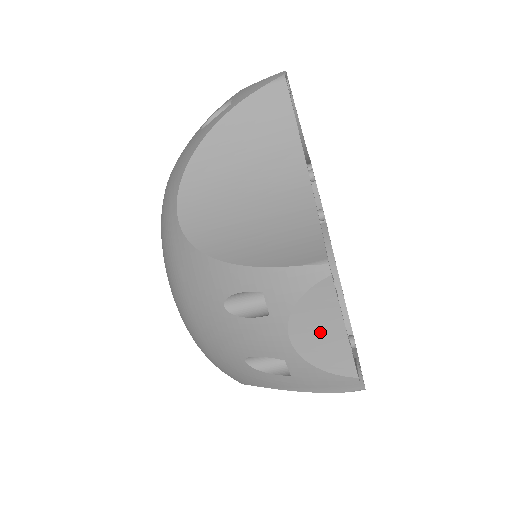
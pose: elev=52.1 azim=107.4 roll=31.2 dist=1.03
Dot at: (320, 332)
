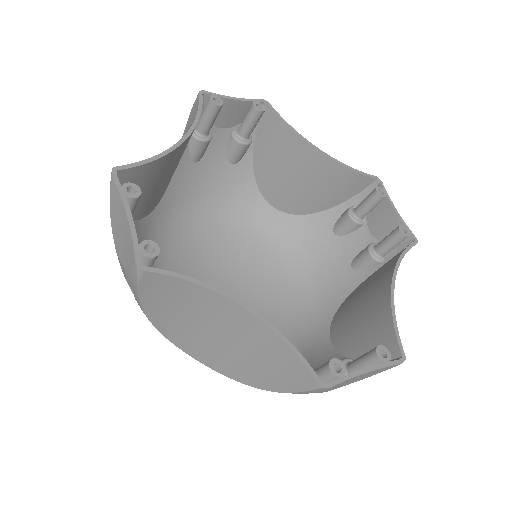
Dot at: (354, 380)
